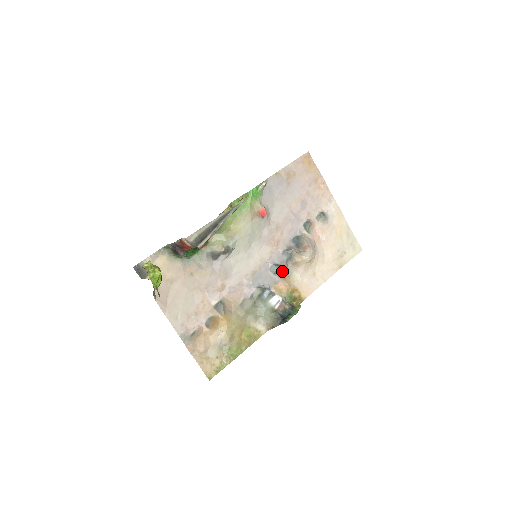
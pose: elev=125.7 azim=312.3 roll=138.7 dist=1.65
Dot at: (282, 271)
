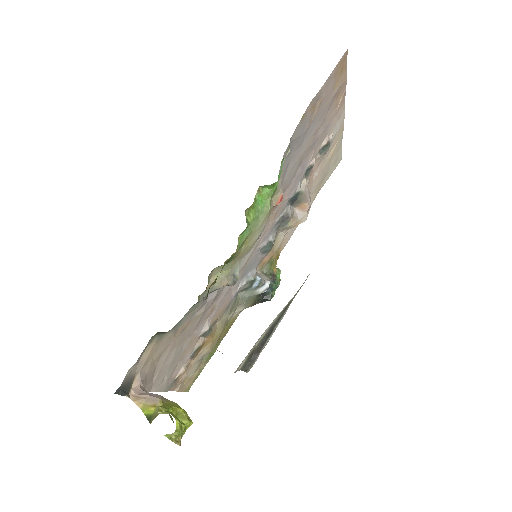
Dot at: (272, 246)
